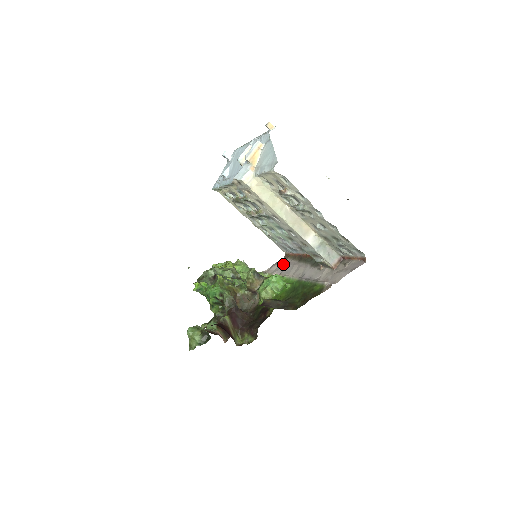
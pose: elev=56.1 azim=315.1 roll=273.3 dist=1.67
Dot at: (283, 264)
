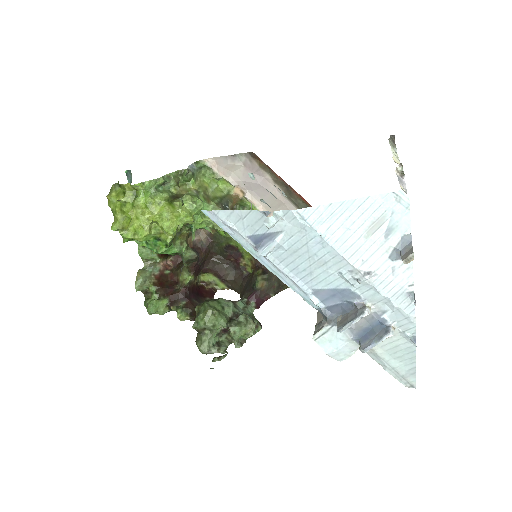
Dot at: occluded
